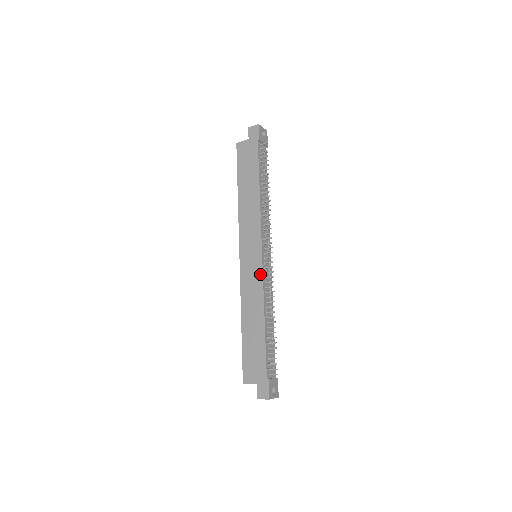
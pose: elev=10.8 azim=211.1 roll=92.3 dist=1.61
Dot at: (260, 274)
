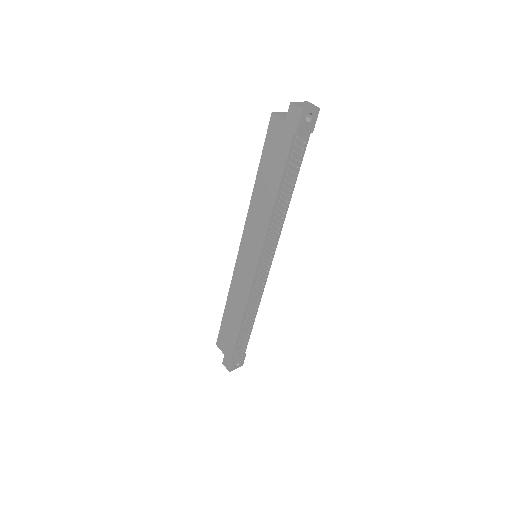
Dot at: (250, 282)
